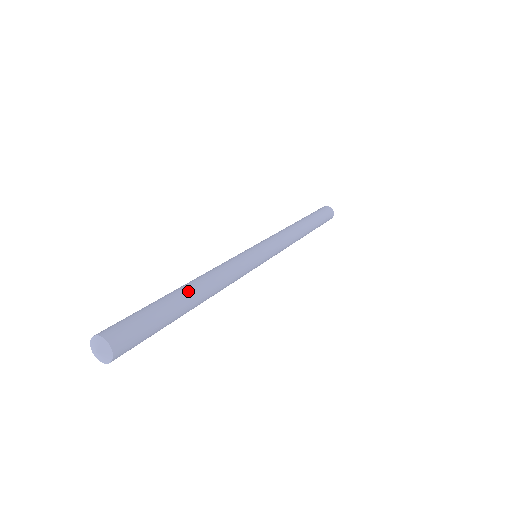
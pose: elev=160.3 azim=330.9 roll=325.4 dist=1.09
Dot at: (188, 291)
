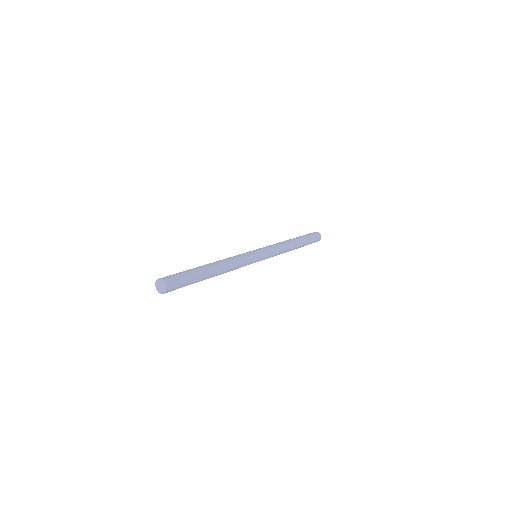
Dot at: (205, 265)
